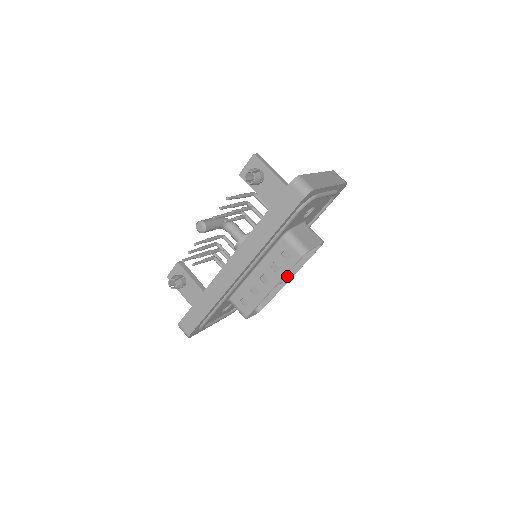
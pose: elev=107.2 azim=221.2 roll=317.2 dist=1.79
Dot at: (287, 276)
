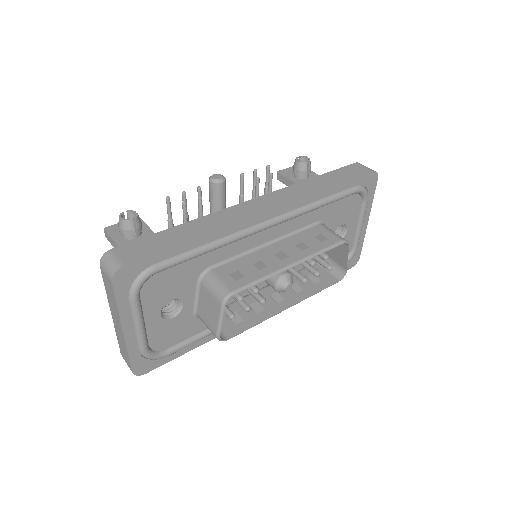
Dot at: (283, 304)
